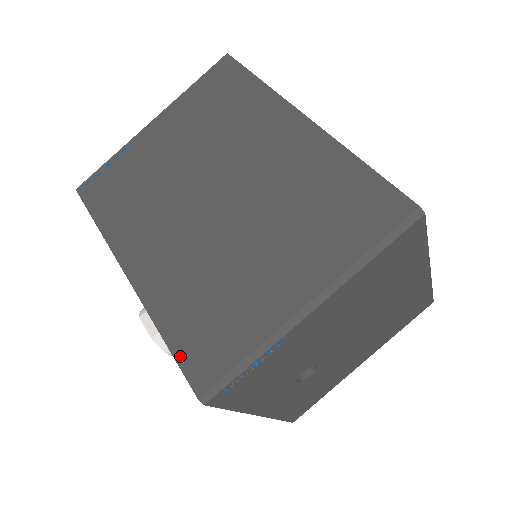
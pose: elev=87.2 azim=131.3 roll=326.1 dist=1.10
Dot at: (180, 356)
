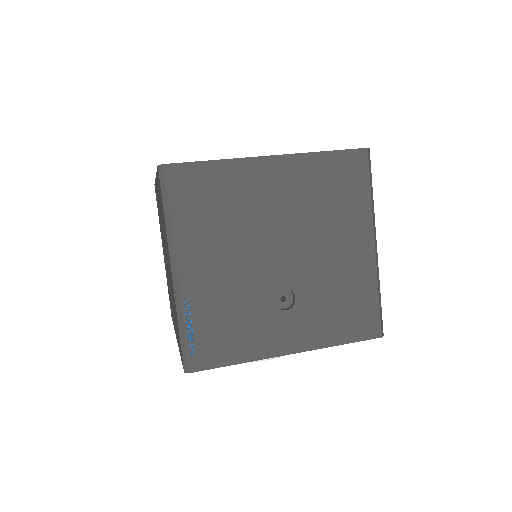
Dot at: occluded
